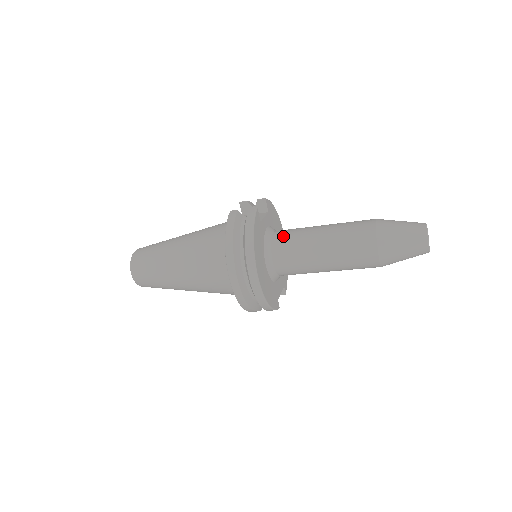
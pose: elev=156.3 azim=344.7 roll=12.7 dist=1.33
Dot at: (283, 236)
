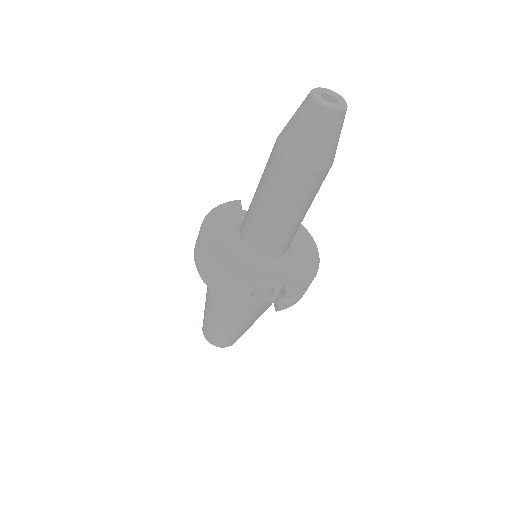
Dot at: occluded
